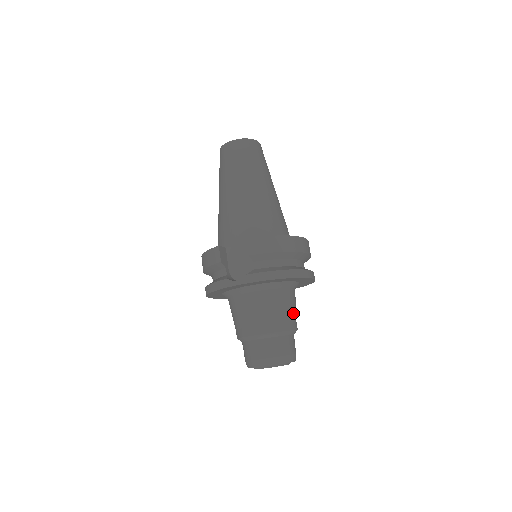
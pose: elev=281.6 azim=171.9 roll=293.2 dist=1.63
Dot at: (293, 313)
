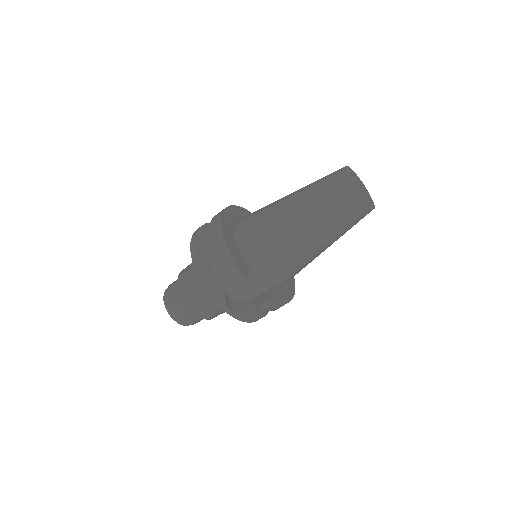
Dot at: occluded
